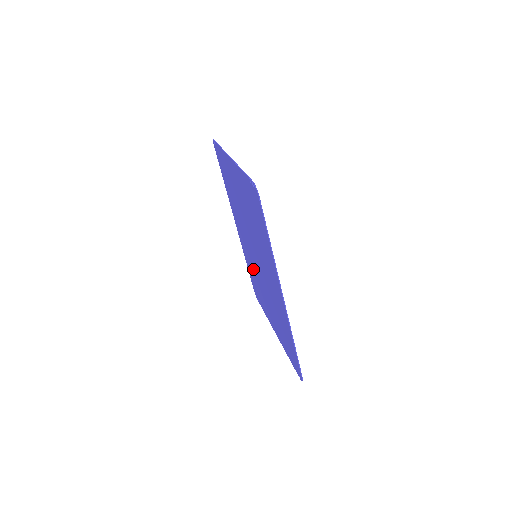
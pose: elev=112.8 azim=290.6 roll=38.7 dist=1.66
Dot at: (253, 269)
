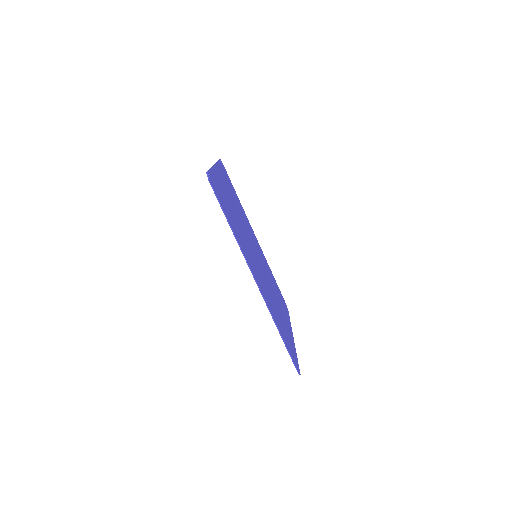
Dot at: occluded
